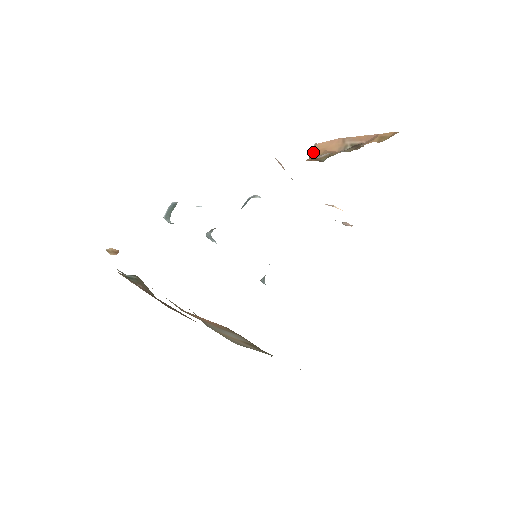
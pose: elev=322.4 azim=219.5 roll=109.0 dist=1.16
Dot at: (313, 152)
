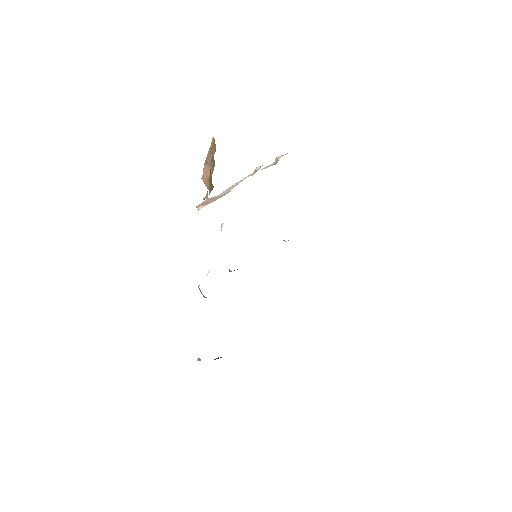
Dot at: (206, 186)
